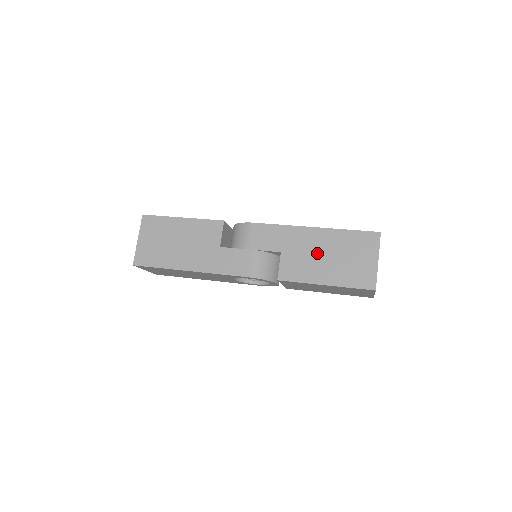
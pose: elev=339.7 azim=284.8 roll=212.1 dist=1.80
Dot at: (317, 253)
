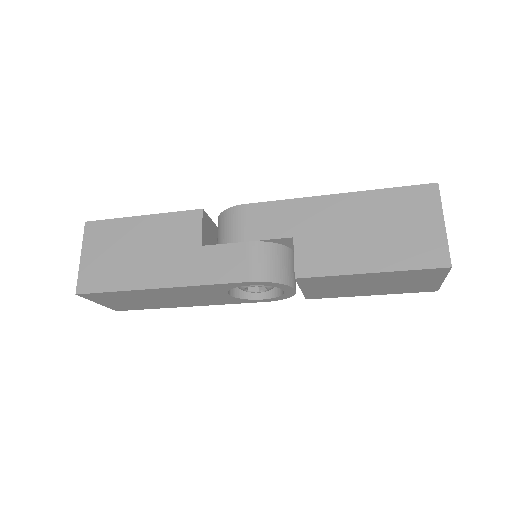
Dot at: (348, 229)
